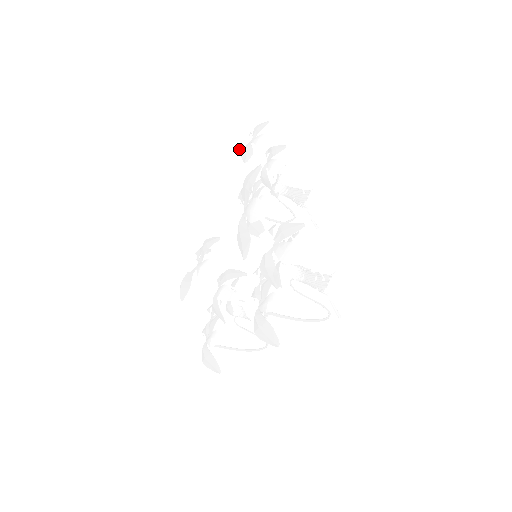
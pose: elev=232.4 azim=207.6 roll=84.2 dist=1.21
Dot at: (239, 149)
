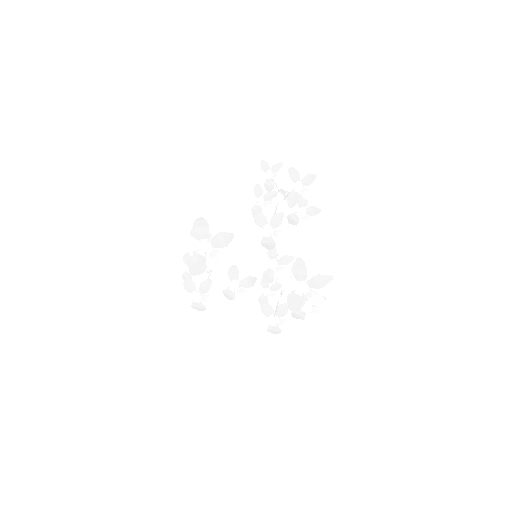
Dot at: (288, 189)
